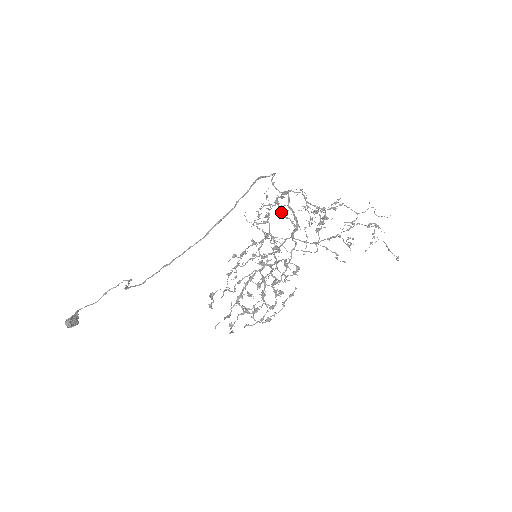
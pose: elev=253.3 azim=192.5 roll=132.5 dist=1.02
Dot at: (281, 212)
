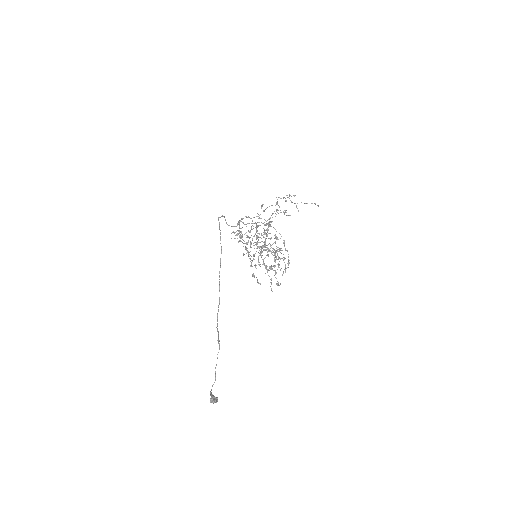
Dot at: occluded
